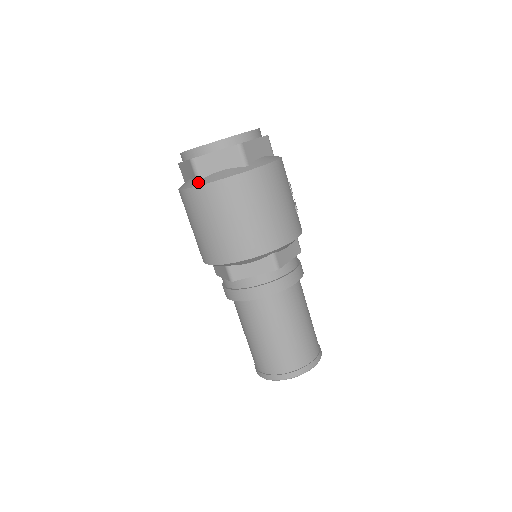
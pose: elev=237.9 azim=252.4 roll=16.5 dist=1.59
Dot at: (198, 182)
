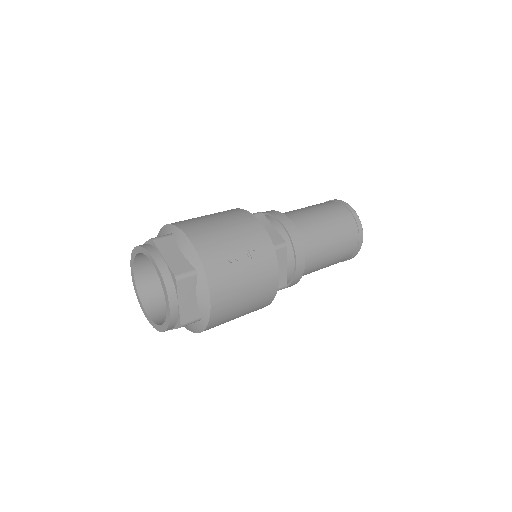
Dot at: occluded
